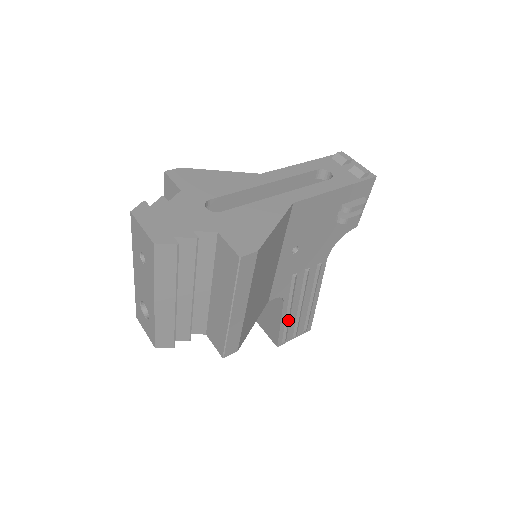
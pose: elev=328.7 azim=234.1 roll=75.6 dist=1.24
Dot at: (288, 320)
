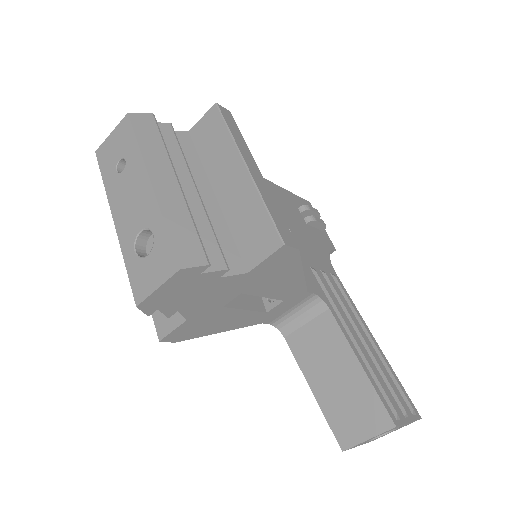
Dot at: (364, 357)
